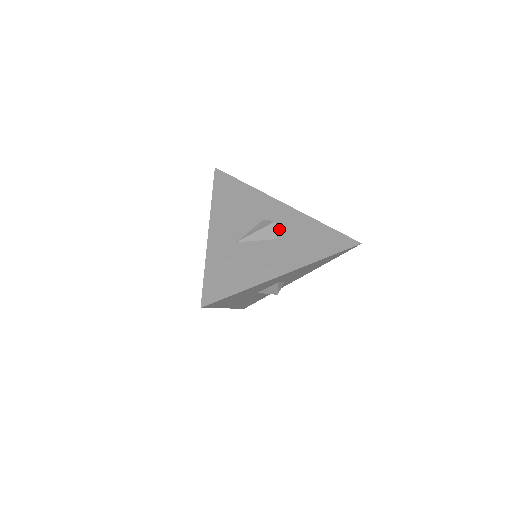
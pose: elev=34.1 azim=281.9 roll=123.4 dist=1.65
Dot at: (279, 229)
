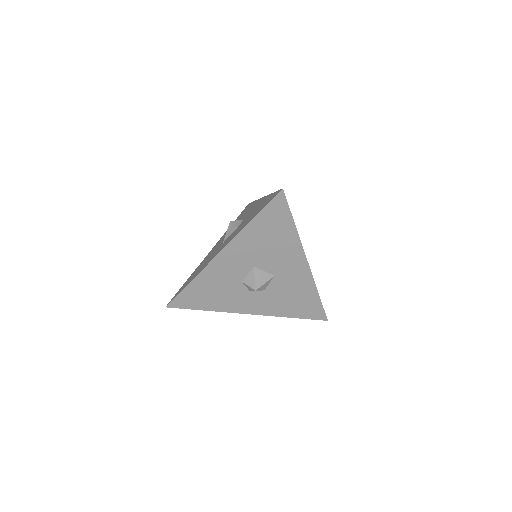
Dot at: occluded
